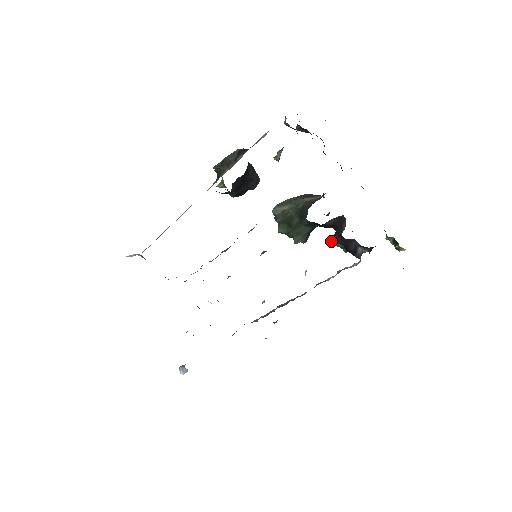
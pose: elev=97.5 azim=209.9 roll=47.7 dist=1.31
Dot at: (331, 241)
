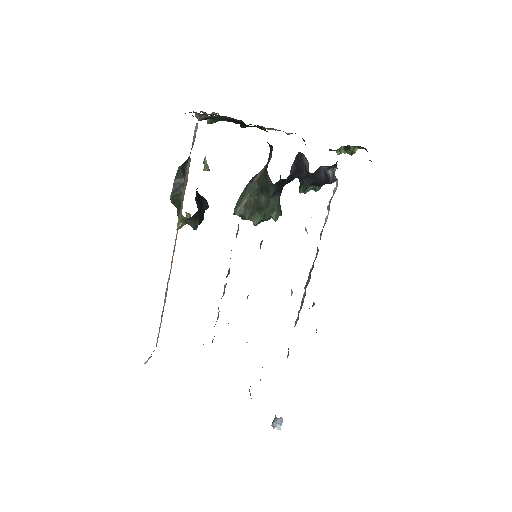
Dot at: (302, 191)
